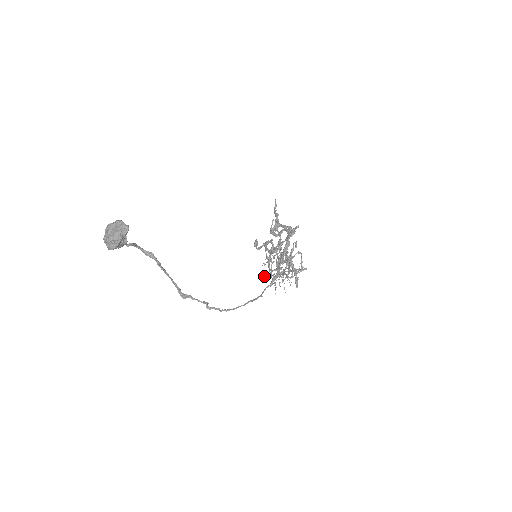
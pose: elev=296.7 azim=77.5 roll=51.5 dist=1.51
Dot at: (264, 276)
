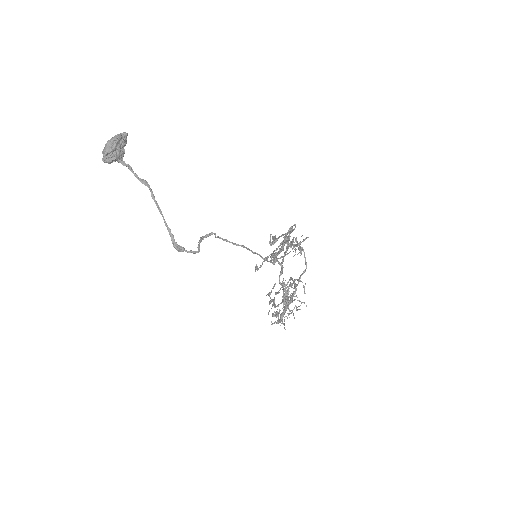
Dot at: occluded
